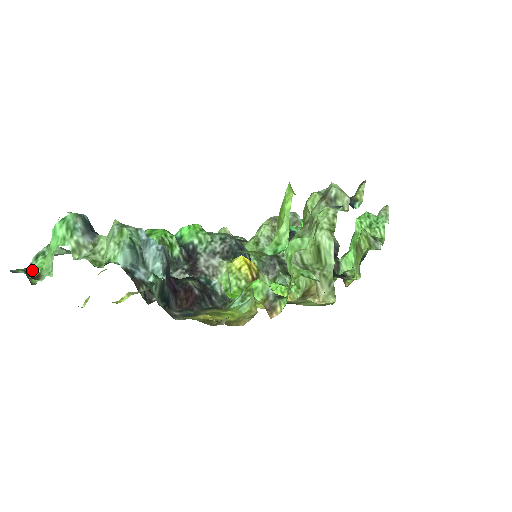
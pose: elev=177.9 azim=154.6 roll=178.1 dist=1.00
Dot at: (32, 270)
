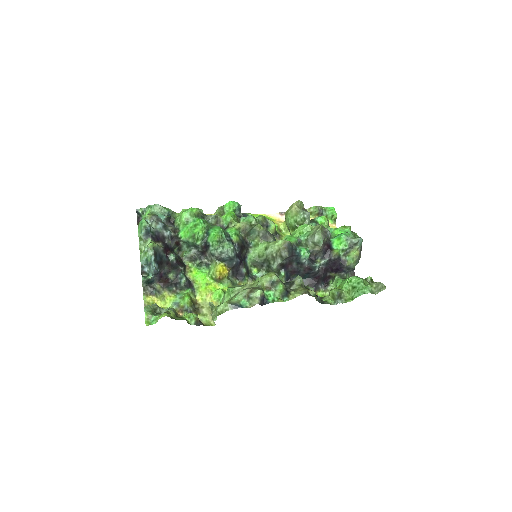
Dot at: (146, 211)
